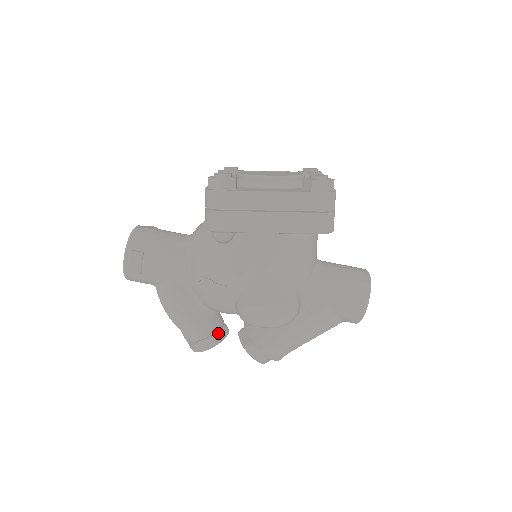
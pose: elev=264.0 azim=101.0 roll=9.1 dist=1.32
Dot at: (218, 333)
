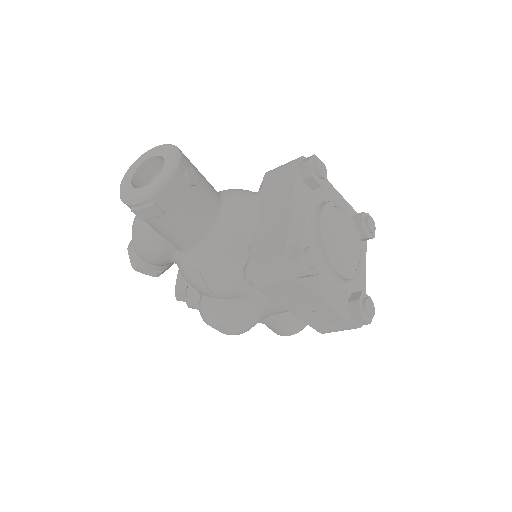
Dot at: (165, 269)
